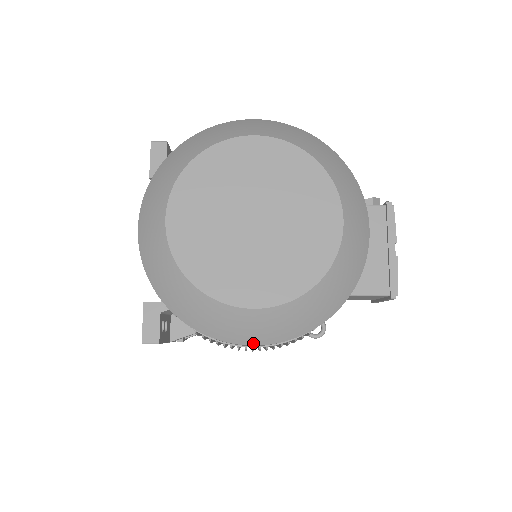
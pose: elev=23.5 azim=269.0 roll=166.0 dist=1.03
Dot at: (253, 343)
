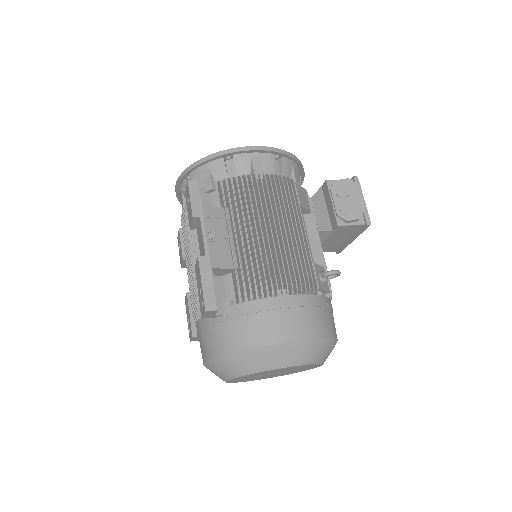
Dot at: occluded
